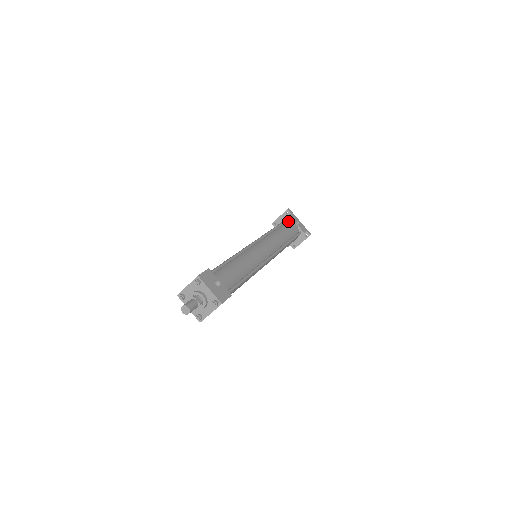
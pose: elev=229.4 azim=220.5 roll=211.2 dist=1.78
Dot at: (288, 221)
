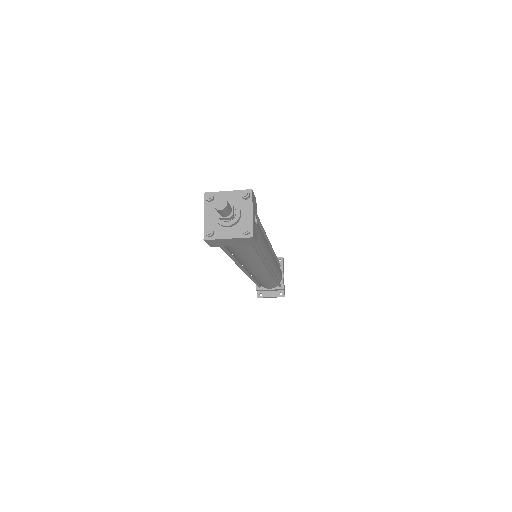
Dot at: (279, 266)
